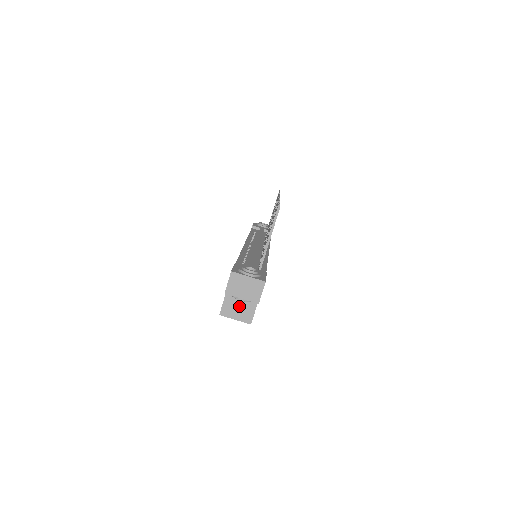
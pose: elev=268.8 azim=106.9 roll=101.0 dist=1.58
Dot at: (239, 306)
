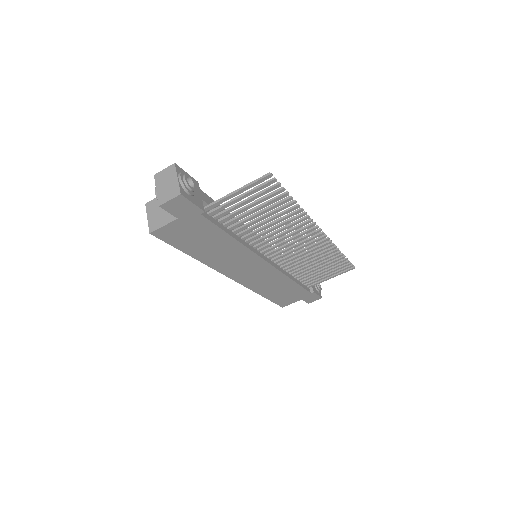
Dot at: (160, 211)
